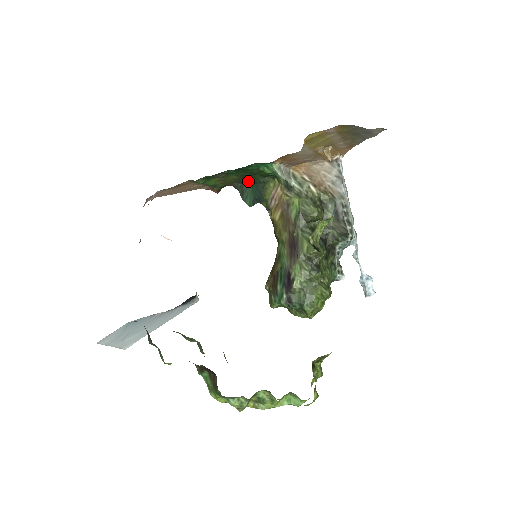
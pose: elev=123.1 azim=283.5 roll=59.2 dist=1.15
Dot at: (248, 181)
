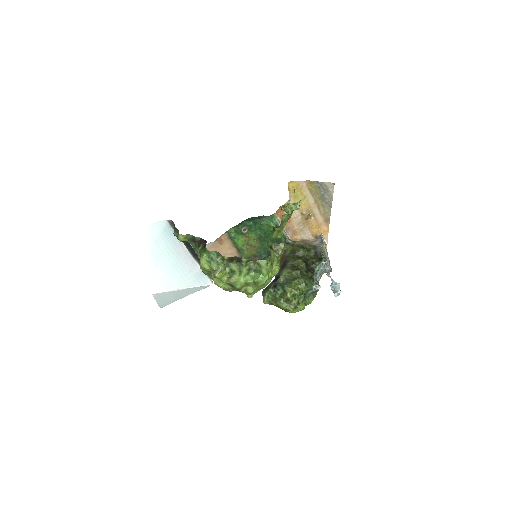
Dot at: (265, 254)
